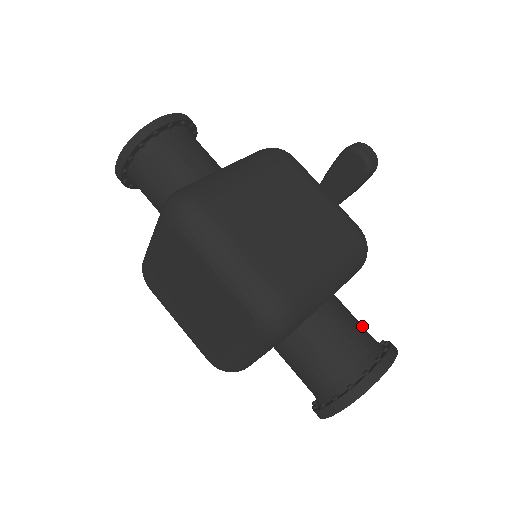
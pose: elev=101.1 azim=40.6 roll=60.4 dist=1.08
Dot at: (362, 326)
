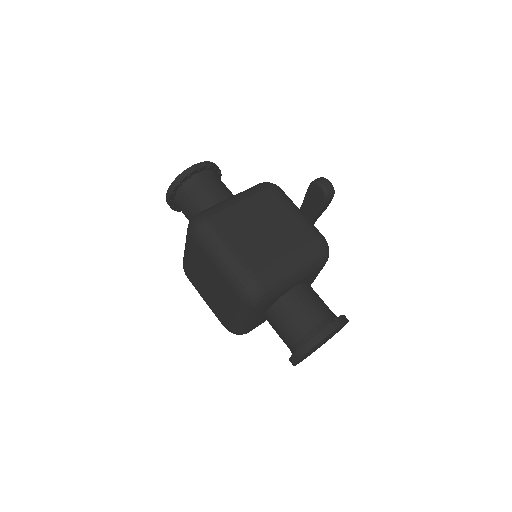
Dot at: (324, 304)
